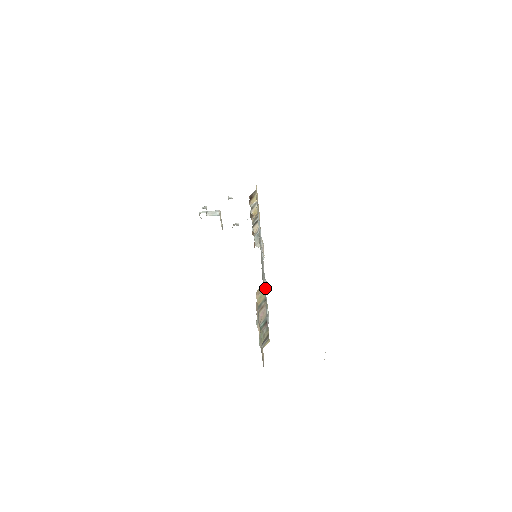
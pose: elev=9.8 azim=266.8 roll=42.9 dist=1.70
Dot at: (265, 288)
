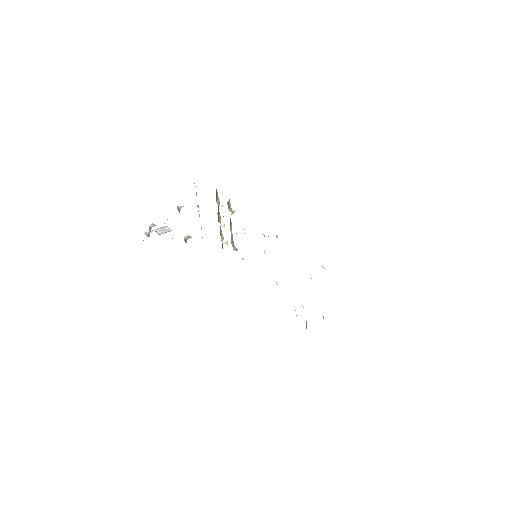
Dot at: occluded
